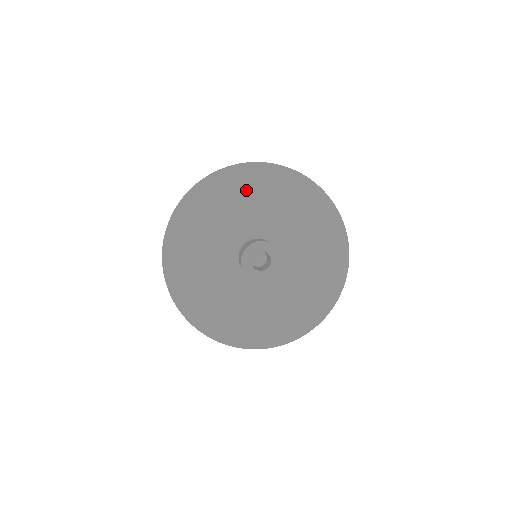
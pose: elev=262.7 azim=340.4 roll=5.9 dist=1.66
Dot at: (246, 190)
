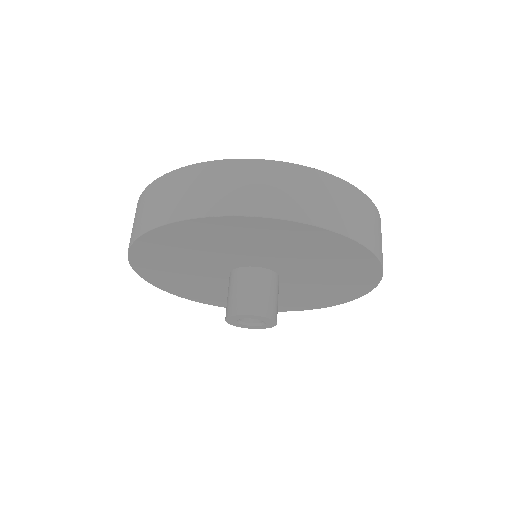
Dot at: (201, 240)
